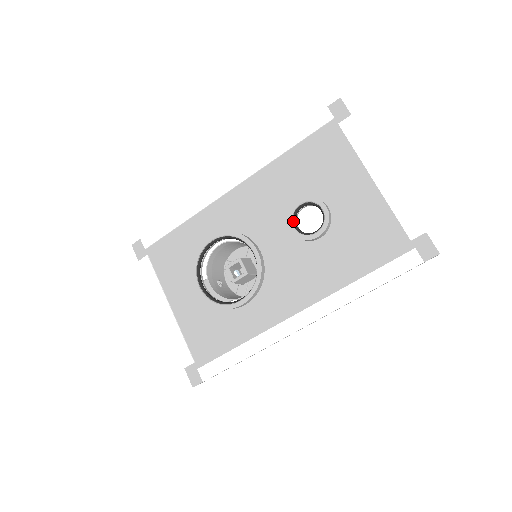
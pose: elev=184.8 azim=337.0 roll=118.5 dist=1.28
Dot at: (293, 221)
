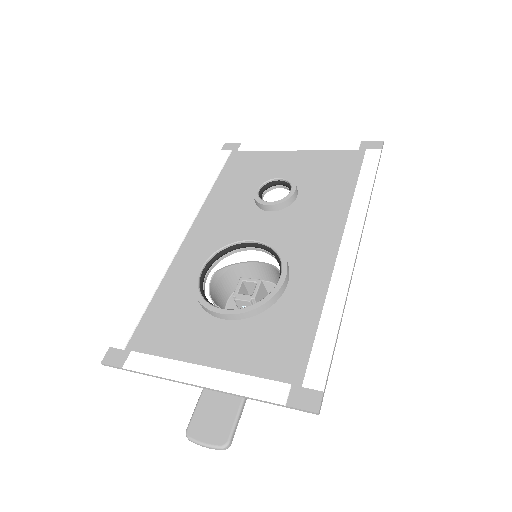
Dot at: (264, 202)
